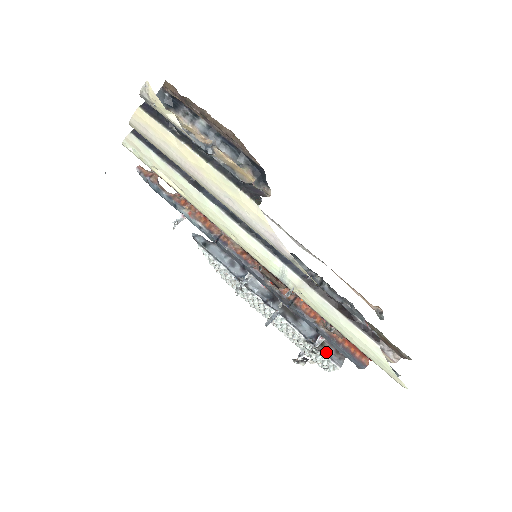
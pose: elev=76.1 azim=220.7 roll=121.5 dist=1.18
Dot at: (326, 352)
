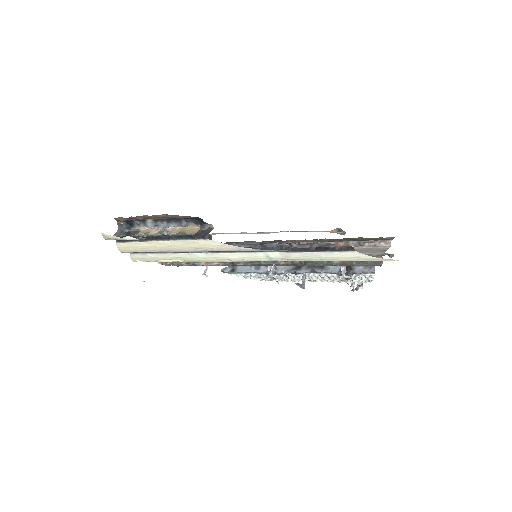
Dot at: (357, 272)
